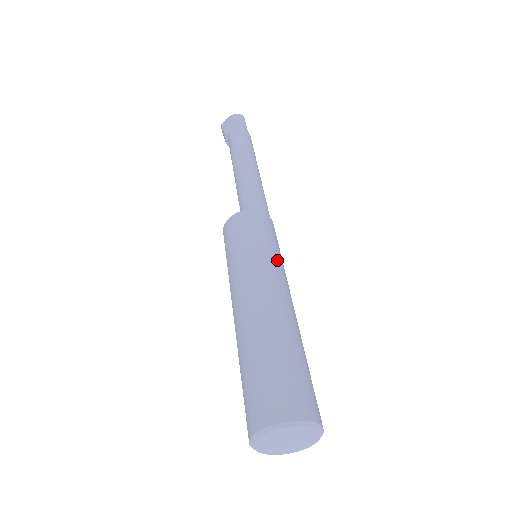
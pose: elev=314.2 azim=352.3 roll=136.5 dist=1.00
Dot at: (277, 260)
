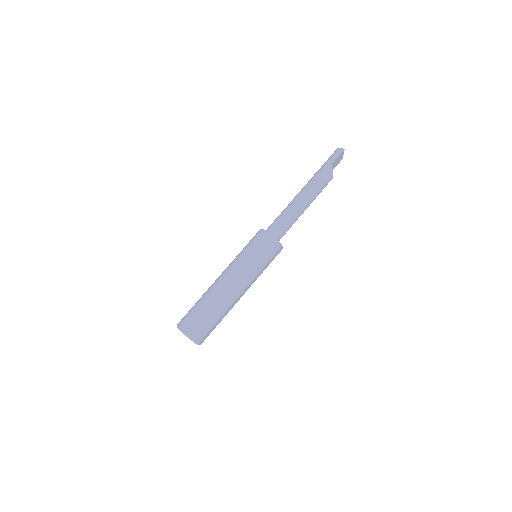
Dot at: (246, 263)
